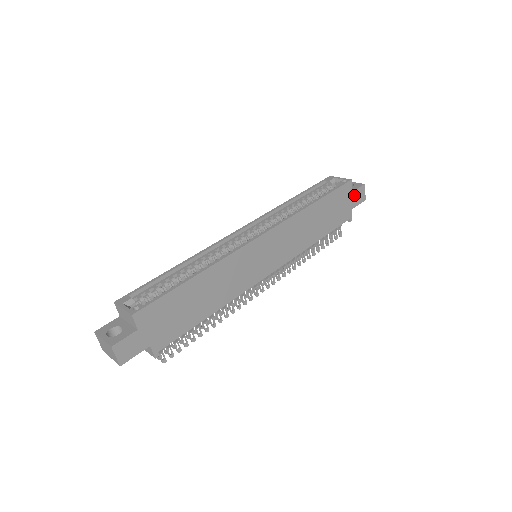
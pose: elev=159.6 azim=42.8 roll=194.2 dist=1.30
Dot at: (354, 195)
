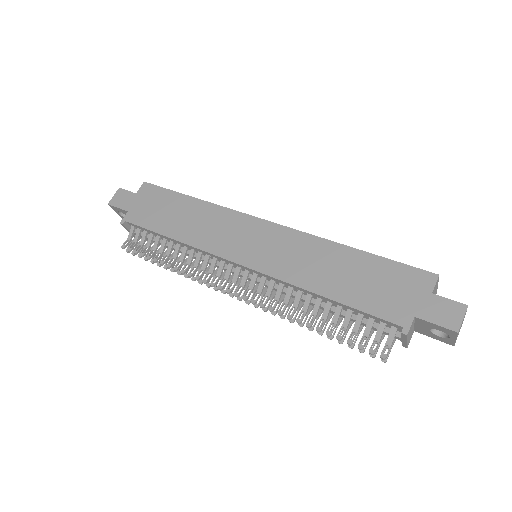
Dot at: (433, 301)
